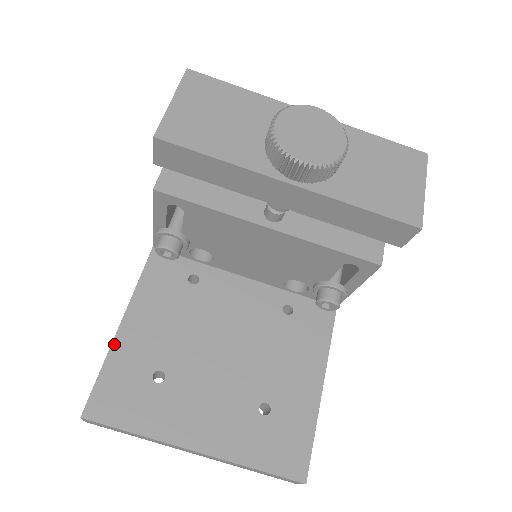
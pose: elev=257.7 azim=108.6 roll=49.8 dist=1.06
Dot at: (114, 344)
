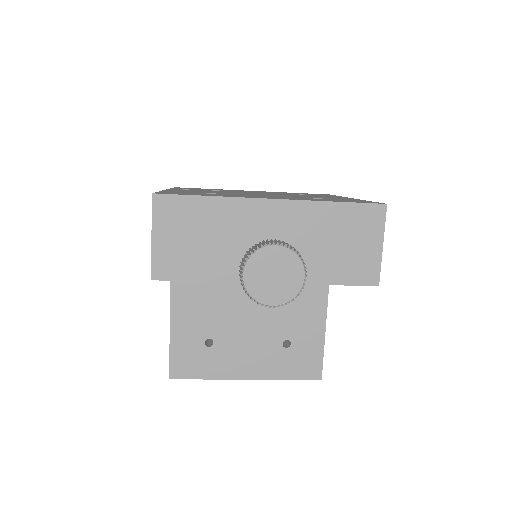
Dot at: (171, 330)
